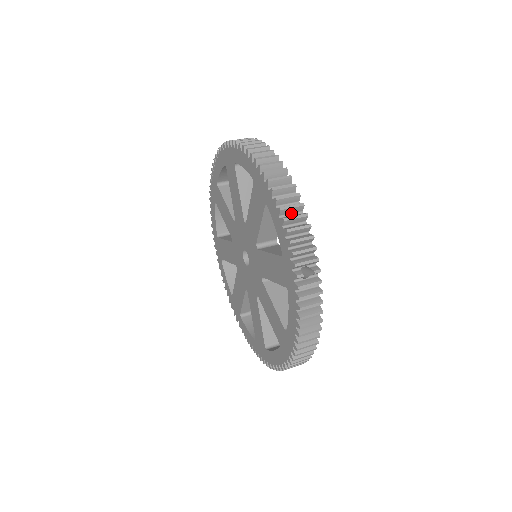
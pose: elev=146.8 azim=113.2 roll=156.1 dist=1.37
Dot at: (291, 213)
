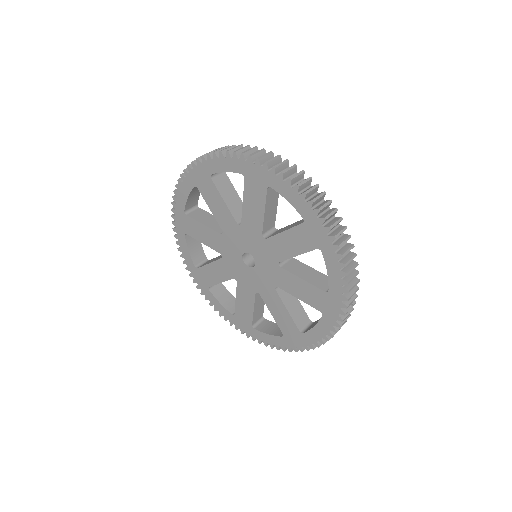
Dot at: occluded
